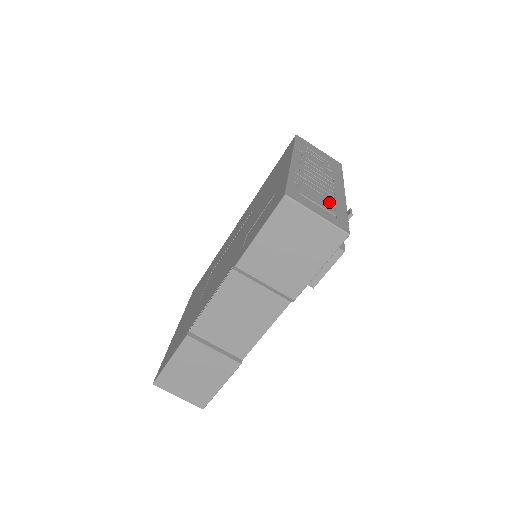
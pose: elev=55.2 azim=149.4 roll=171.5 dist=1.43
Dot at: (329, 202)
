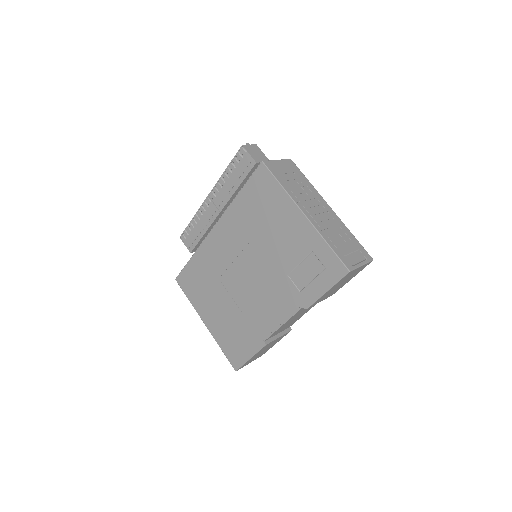
Dot at: (346, 238)
